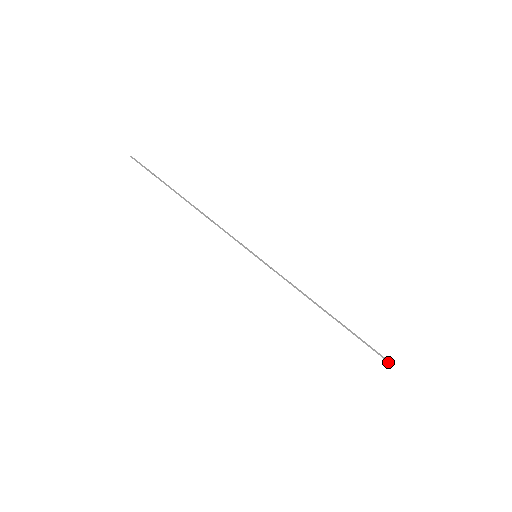
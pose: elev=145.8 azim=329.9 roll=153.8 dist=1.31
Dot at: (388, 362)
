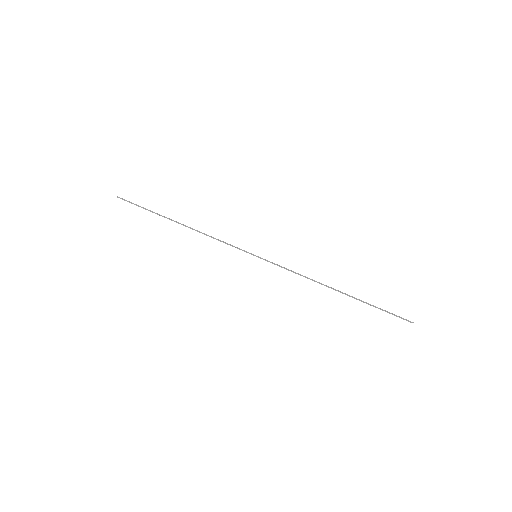
Dot at: occluded
